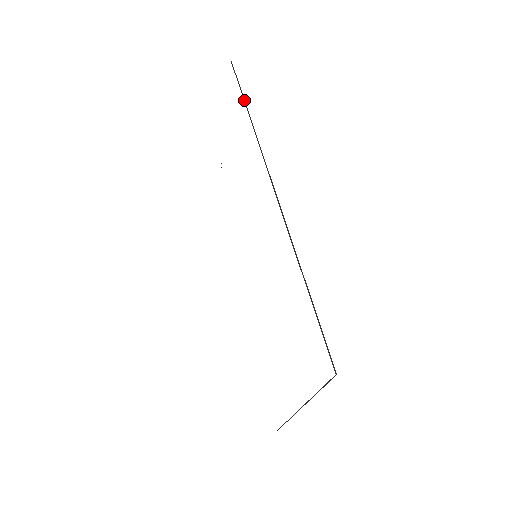
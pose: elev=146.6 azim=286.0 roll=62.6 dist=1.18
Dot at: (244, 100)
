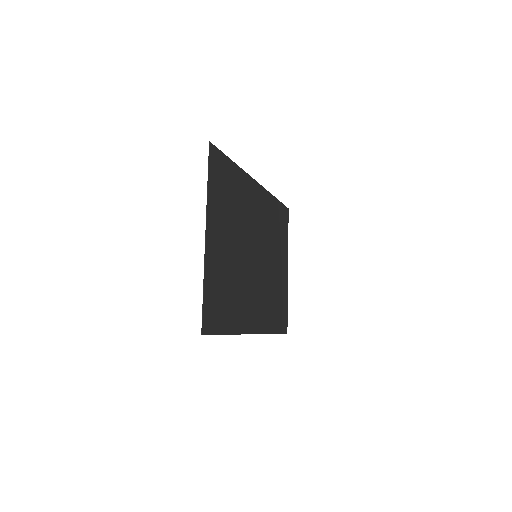
Dot at: (278, 200)
